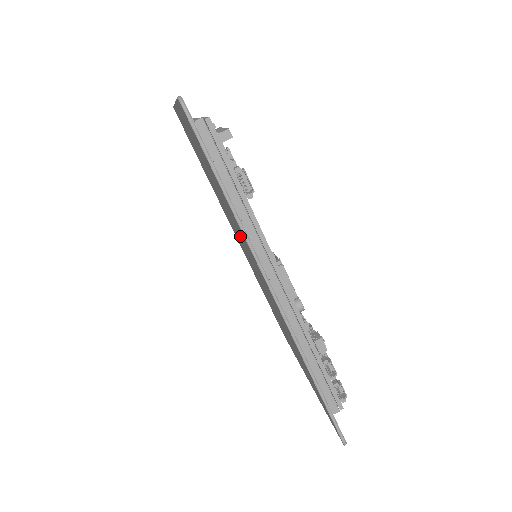
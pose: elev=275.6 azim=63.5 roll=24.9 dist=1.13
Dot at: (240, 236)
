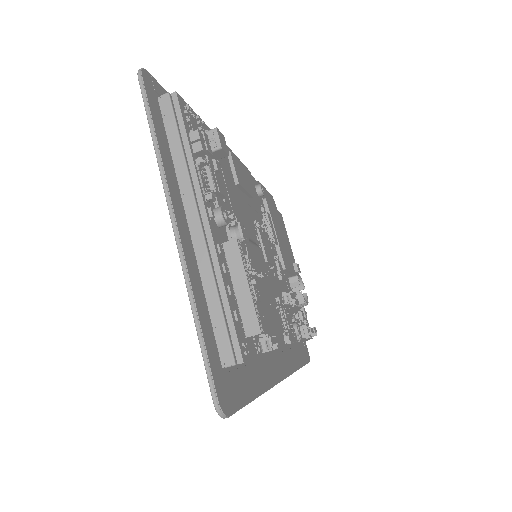
Dot at: occluded
